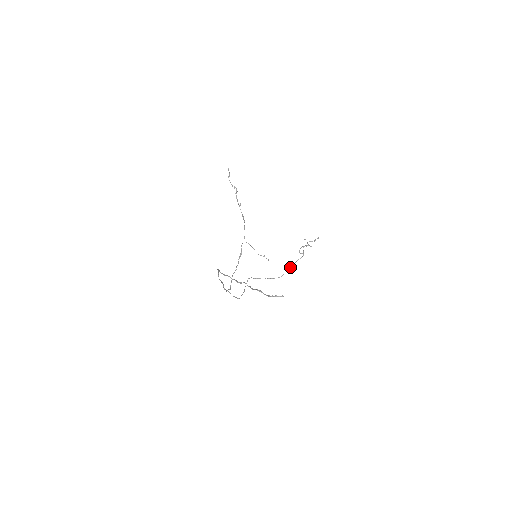
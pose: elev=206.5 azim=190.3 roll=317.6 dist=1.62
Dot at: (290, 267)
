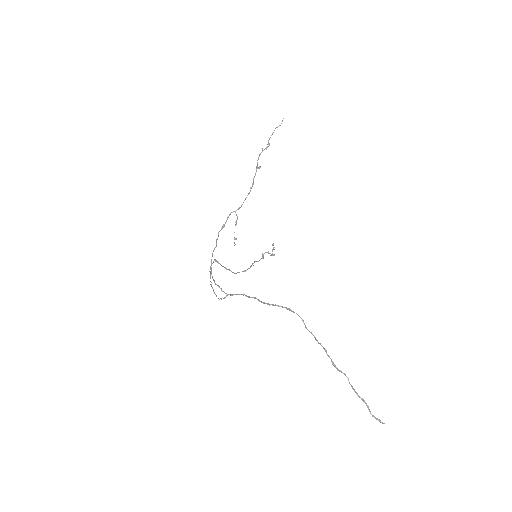
Dot at: (249, 268)
